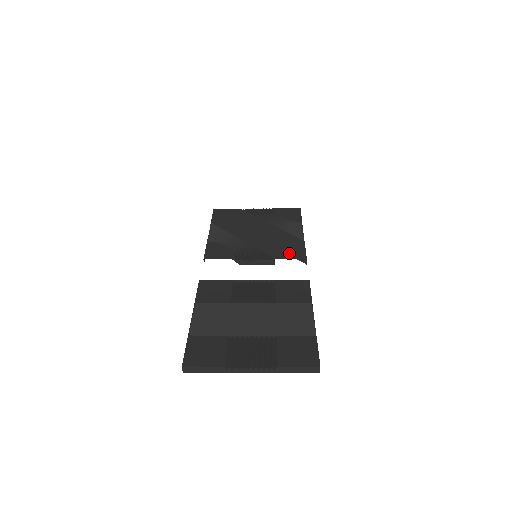
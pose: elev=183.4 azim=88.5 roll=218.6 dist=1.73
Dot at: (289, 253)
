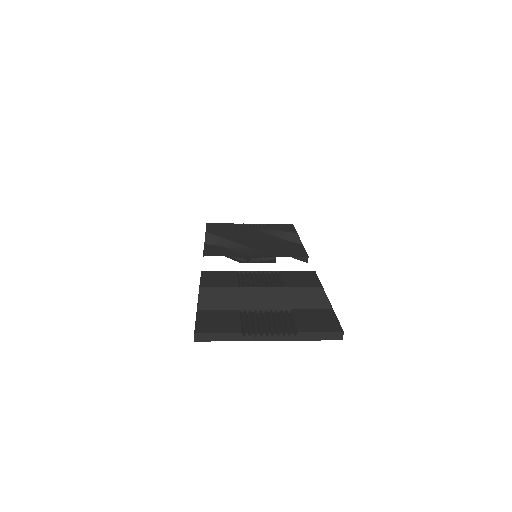
Dot at: (290, 252)
